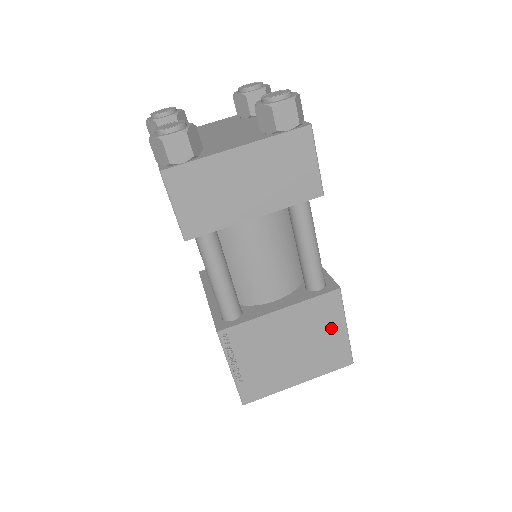
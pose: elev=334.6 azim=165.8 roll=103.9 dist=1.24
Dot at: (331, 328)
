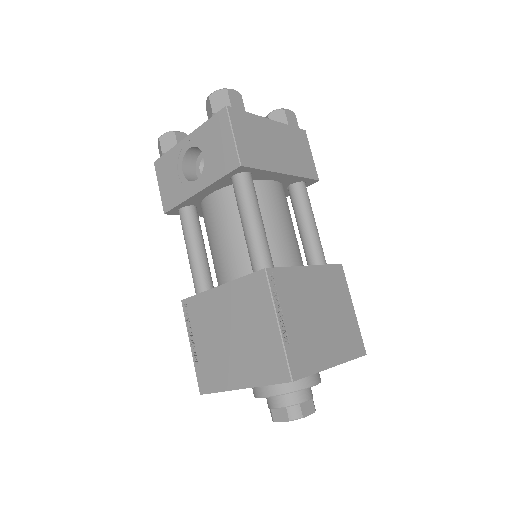
Dot at: (344, 304)
